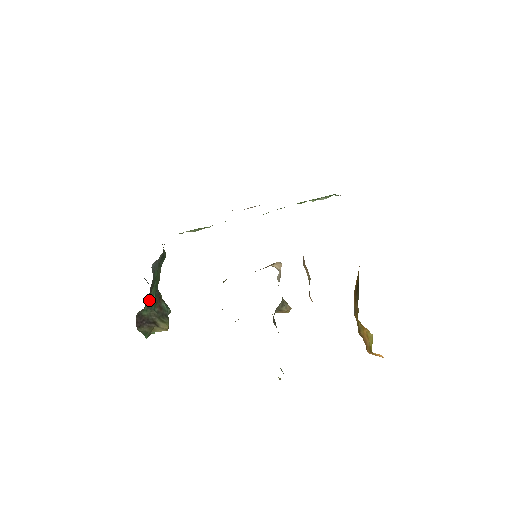
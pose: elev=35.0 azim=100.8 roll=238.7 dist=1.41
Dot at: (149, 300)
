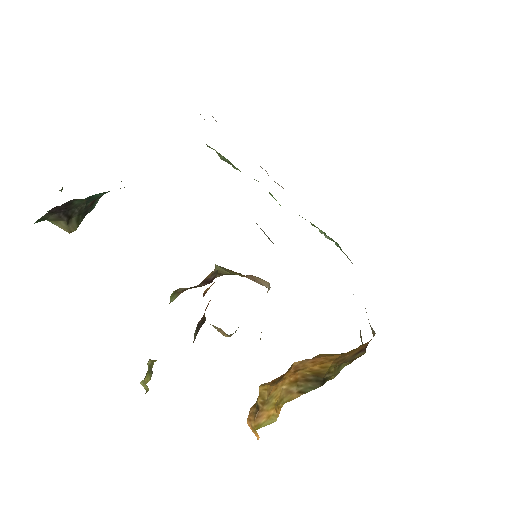
Dot at: occluded
